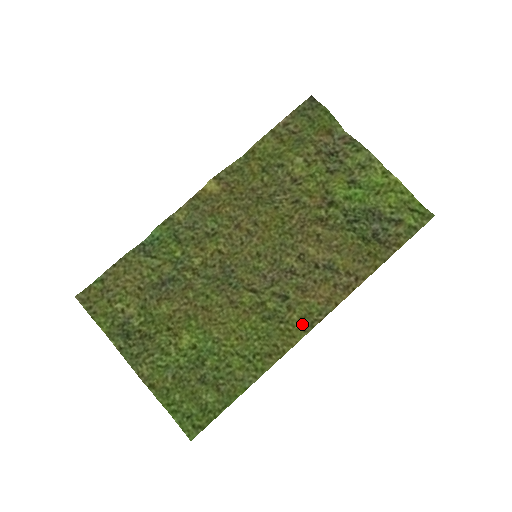
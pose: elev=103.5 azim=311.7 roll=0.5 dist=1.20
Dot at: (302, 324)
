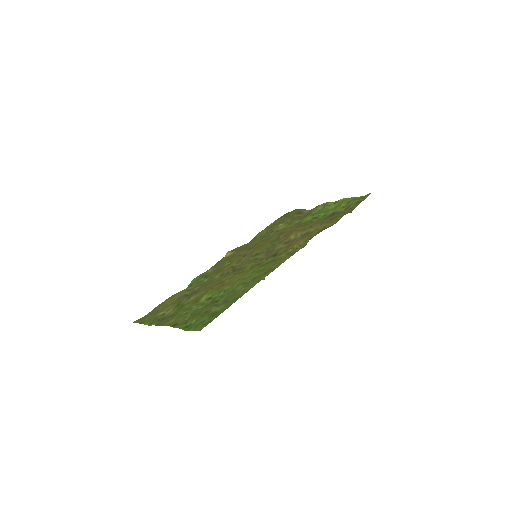
Dot at: (288, 254)
